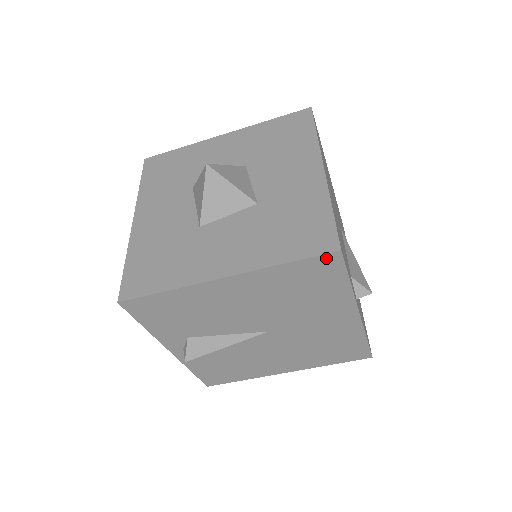
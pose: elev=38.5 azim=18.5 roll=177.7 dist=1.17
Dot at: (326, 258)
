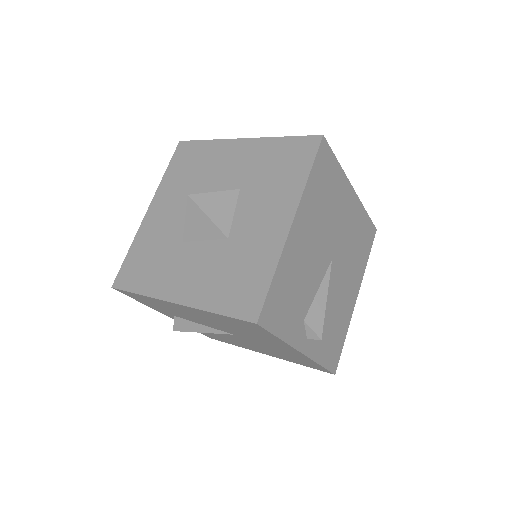
Dot at: (248, 323)
